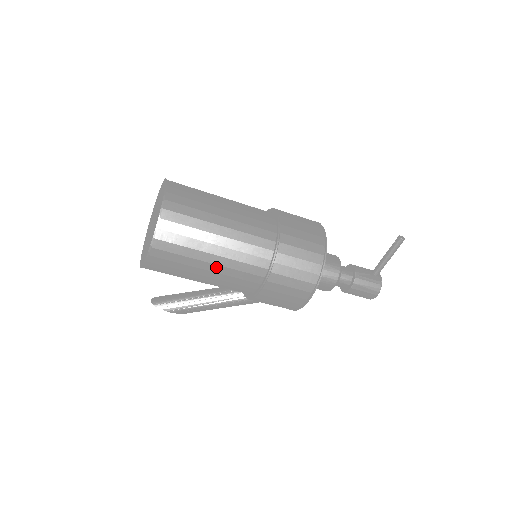
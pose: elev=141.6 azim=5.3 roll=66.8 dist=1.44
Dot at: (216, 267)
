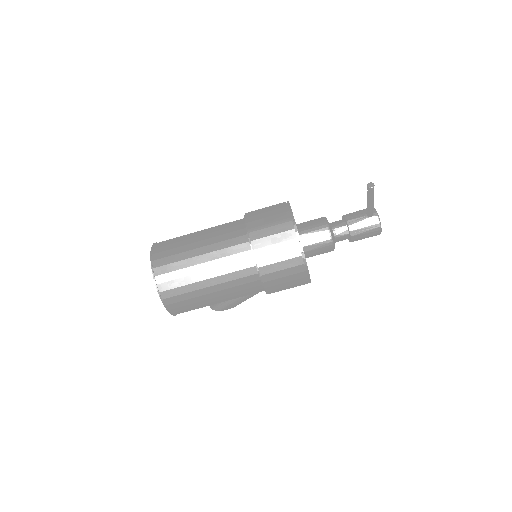
Dot at: (222, 297)
